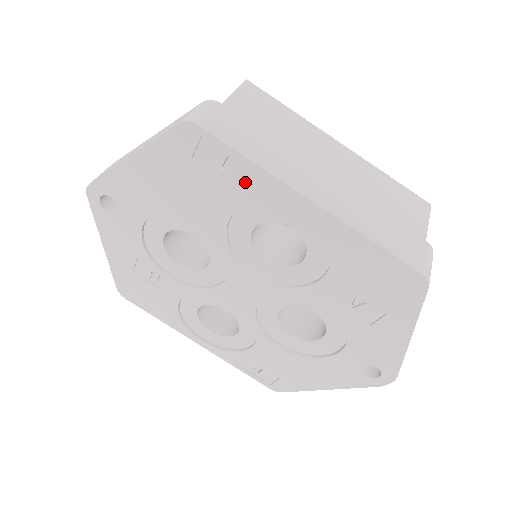
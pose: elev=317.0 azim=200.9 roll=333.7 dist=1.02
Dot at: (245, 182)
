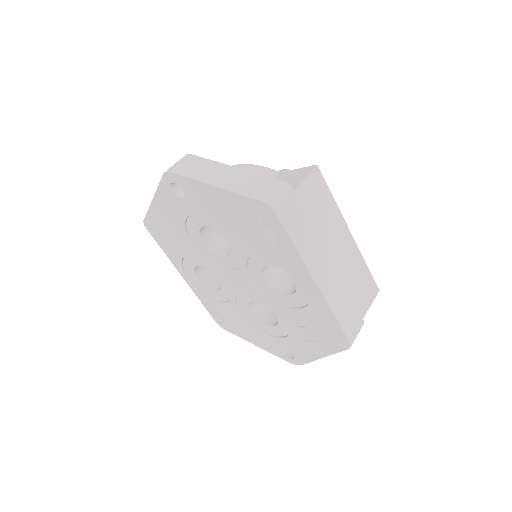
Dot at: (282, 248)
